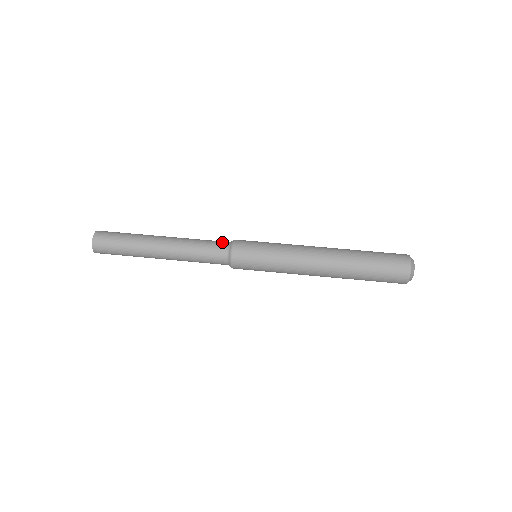
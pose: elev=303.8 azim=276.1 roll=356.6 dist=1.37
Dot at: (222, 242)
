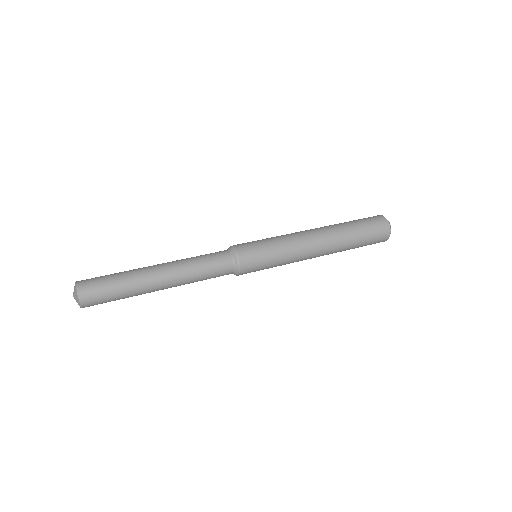
Dot at: (224, 256)
